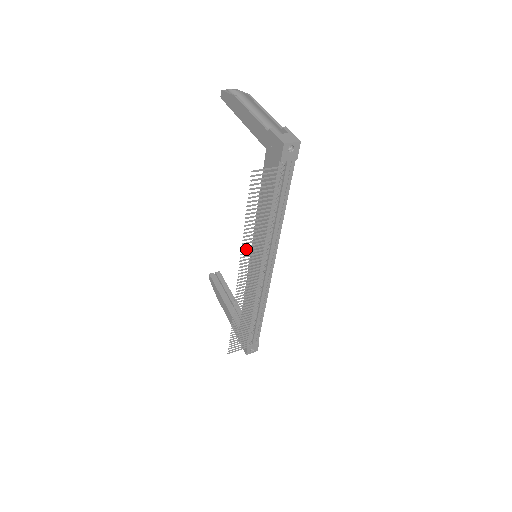
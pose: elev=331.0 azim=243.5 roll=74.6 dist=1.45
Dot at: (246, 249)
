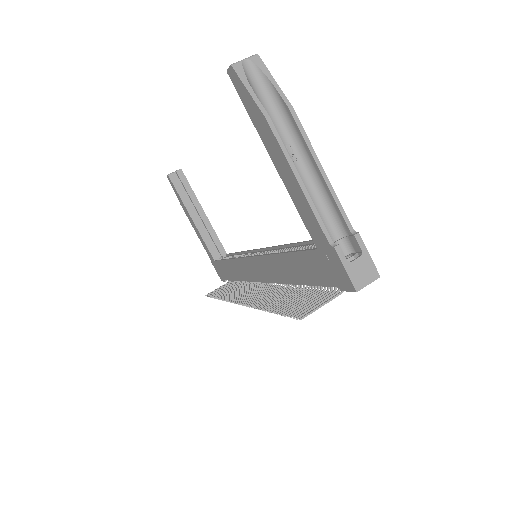
Dot at: (257, 303)
